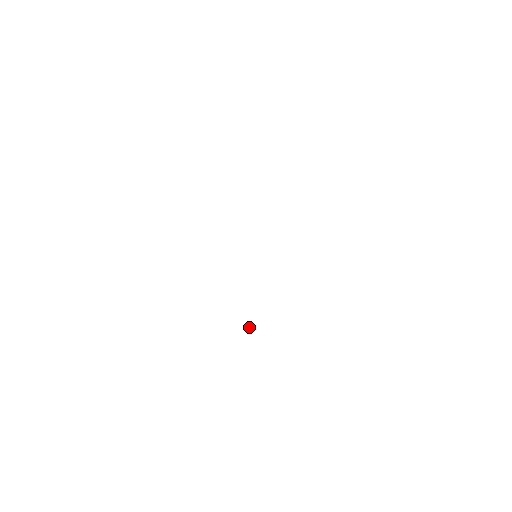
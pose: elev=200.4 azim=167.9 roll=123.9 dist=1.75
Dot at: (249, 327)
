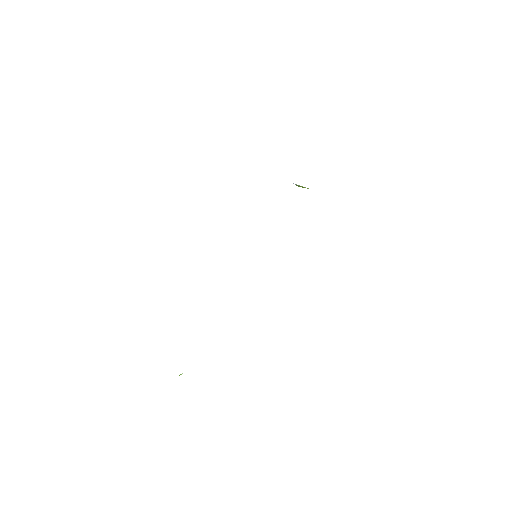
Dot at: (179, 375)
